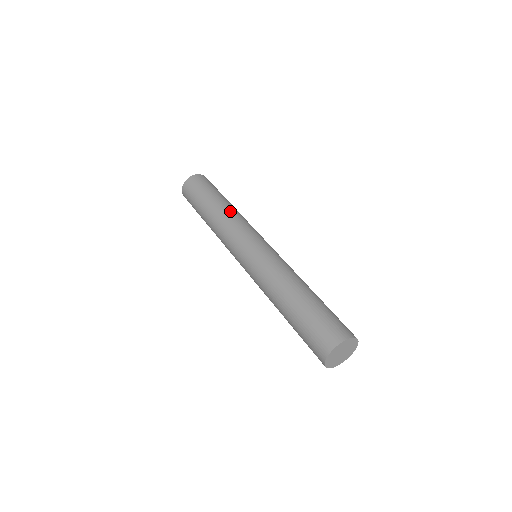
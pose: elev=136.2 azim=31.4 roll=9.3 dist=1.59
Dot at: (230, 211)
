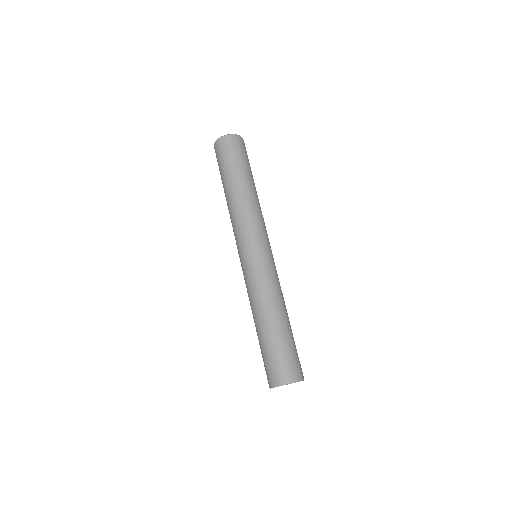
Dot at: (240, 202)
